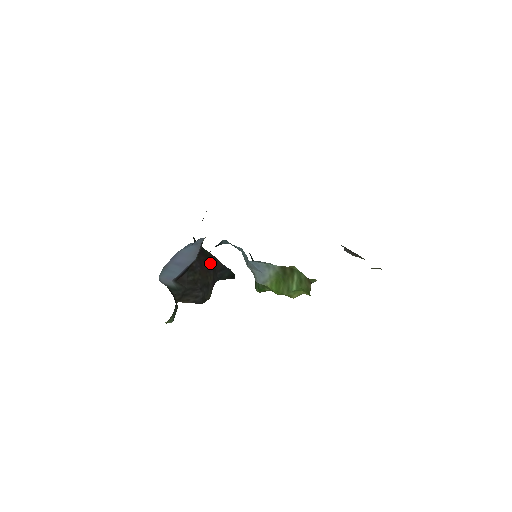
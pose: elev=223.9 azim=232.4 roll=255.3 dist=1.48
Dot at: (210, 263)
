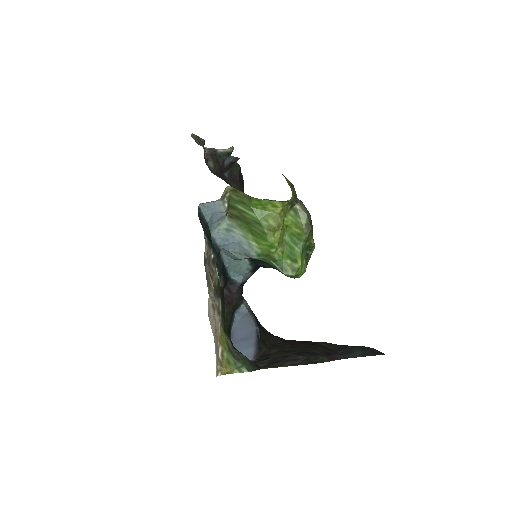
Dot at: (313, 344)
